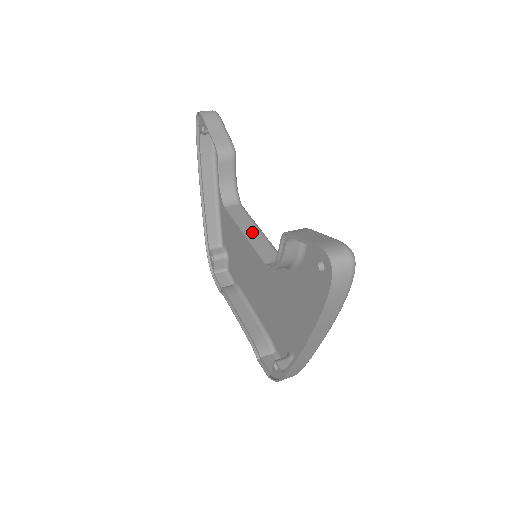
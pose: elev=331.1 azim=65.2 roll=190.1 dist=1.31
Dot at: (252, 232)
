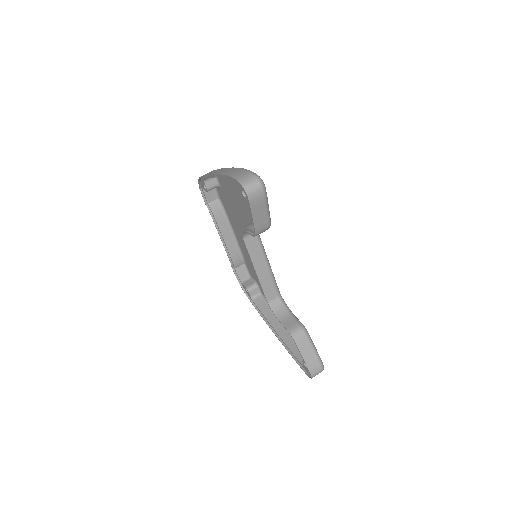
Dot at: (262, 270)
